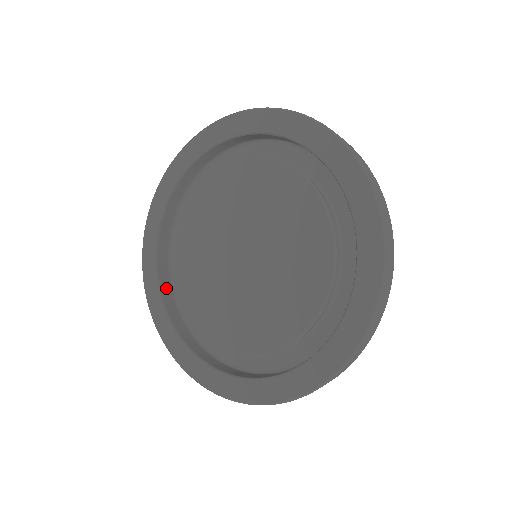
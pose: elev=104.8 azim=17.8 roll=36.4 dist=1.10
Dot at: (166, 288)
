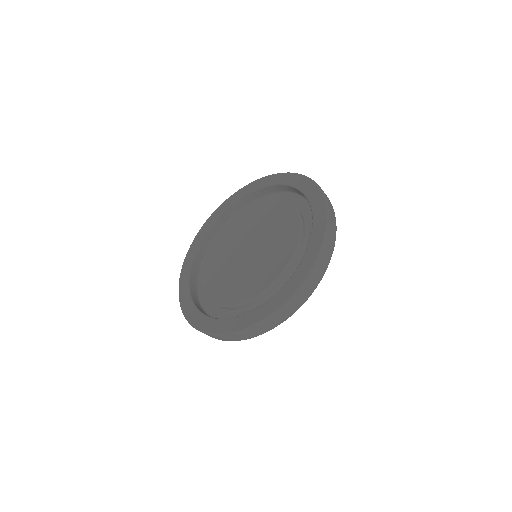
Dot at: (193, 284)
